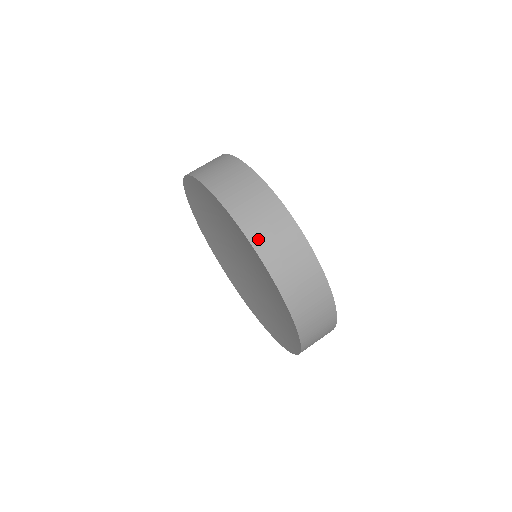
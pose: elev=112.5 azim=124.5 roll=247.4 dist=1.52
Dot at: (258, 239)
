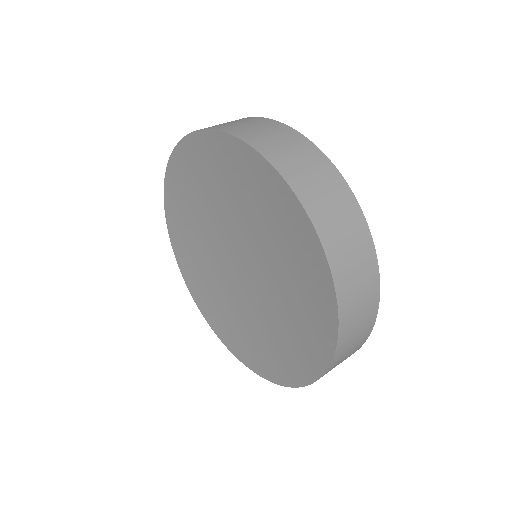
Dot at: (230, 129)
